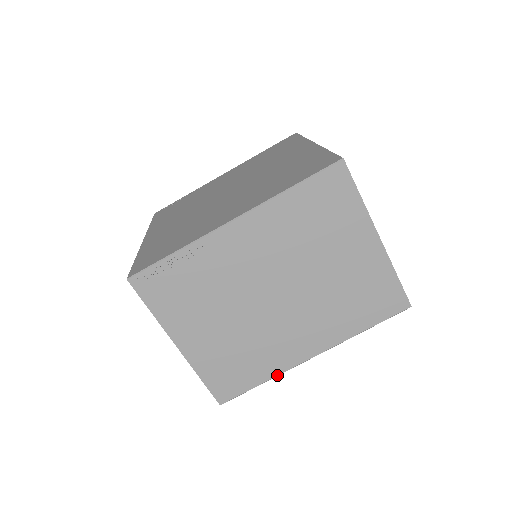
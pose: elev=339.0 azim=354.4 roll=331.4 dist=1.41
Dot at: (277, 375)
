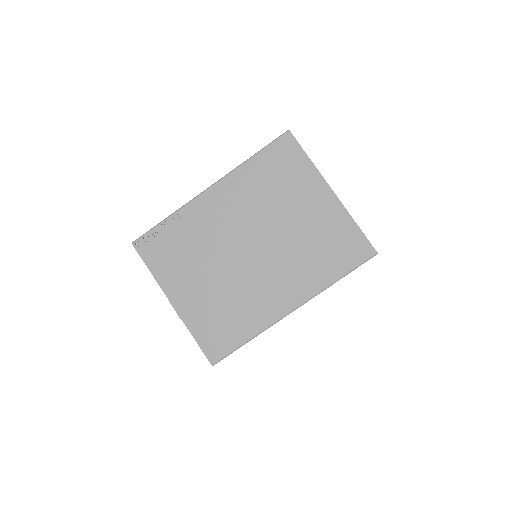
Dot at: (261, 331)
